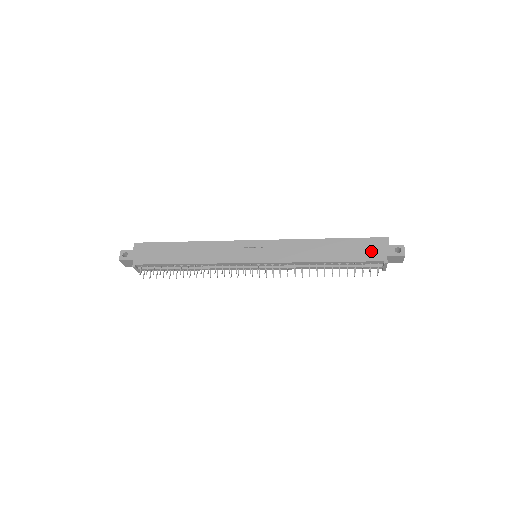
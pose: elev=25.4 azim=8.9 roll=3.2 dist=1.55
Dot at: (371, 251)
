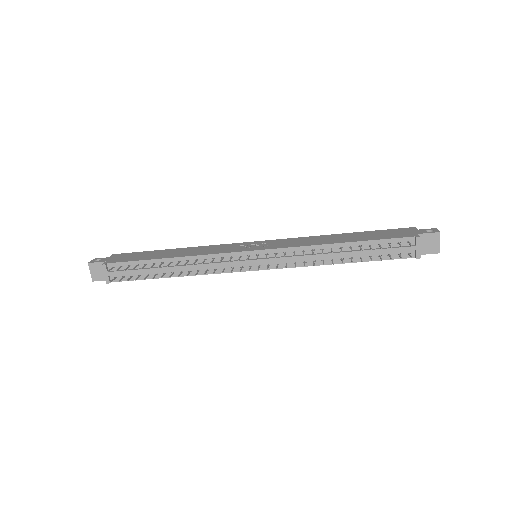
Dot at: (397, 233)
